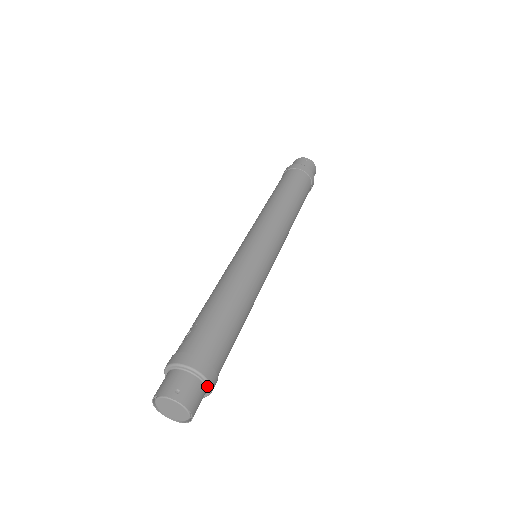
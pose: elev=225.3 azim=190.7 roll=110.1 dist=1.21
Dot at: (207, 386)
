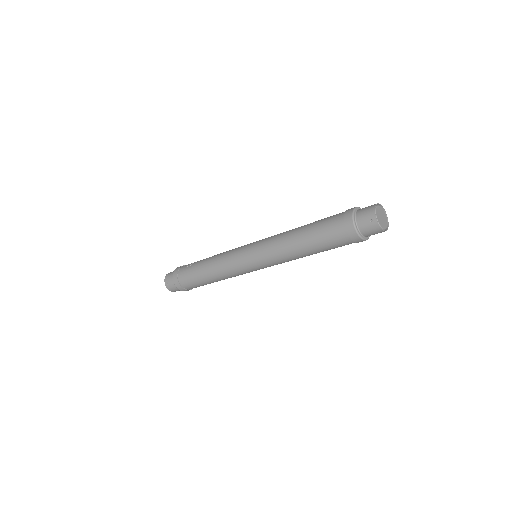
Dot at: (182, 290)
